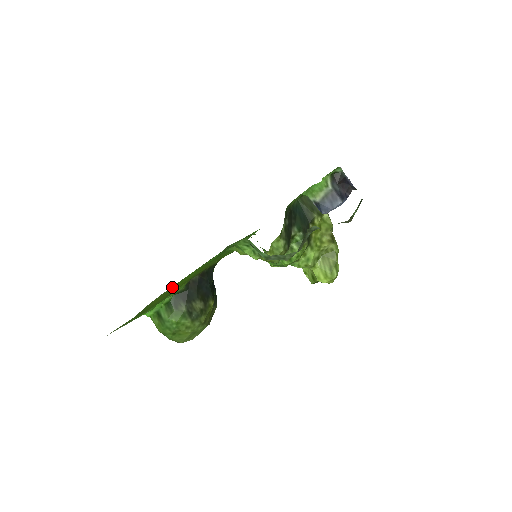
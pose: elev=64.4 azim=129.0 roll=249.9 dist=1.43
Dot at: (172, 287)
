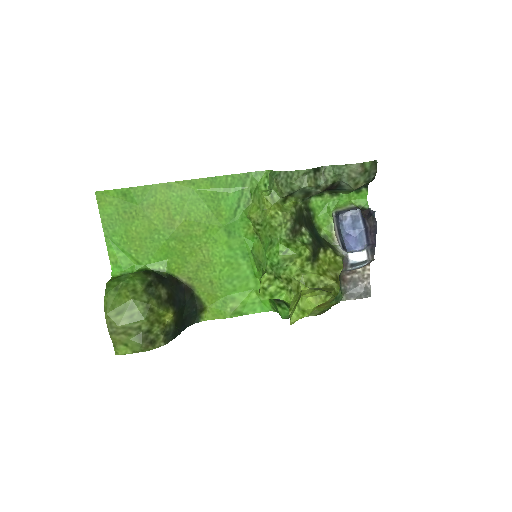
Dot at: (182, 193)
